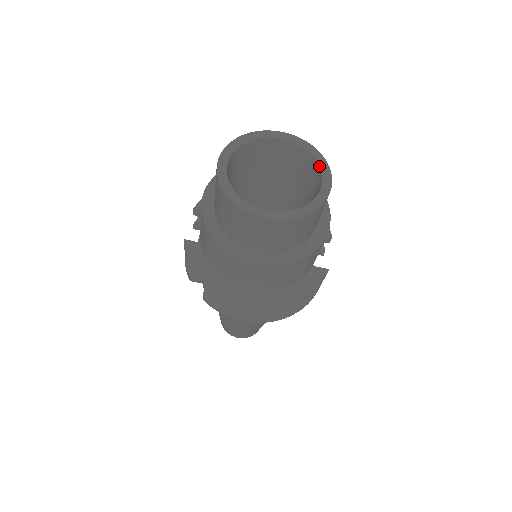
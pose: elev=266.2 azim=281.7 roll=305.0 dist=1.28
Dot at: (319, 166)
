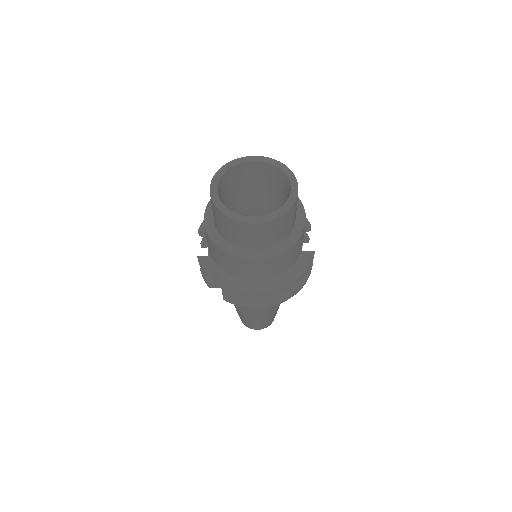
Dot at: (285, 174)
